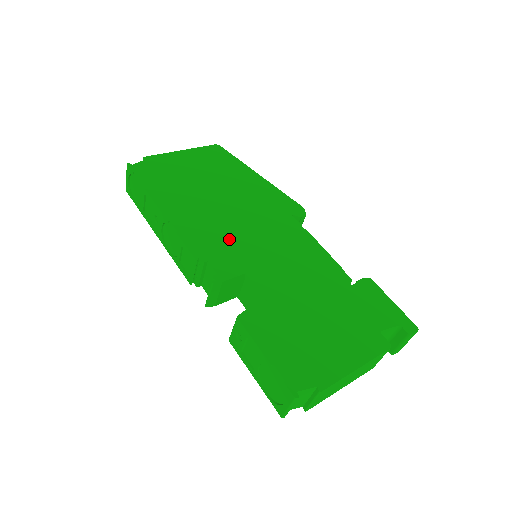
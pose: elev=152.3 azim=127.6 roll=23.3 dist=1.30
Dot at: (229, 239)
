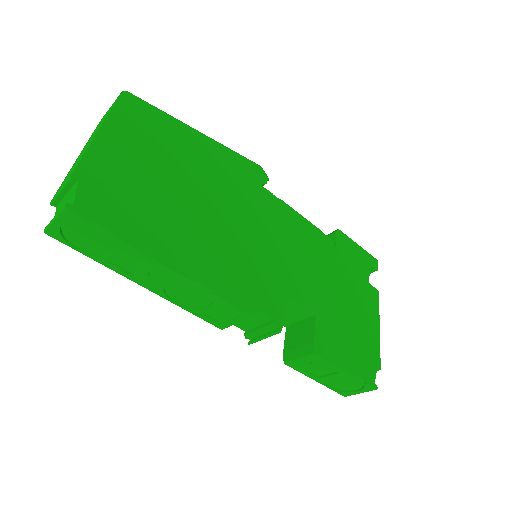
Dot at: (250, 263)
